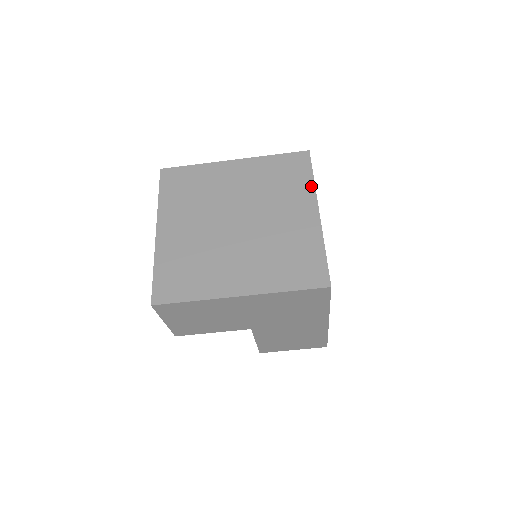
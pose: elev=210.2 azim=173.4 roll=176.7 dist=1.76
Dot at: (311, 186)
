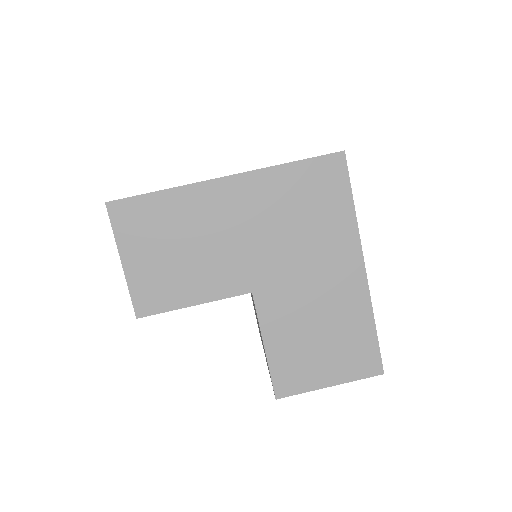
Dot at: occluded
